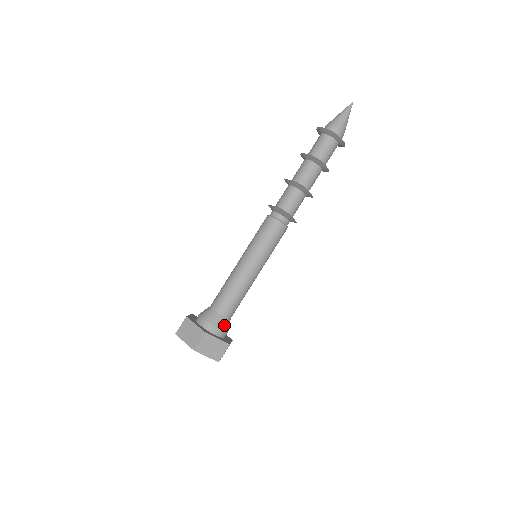
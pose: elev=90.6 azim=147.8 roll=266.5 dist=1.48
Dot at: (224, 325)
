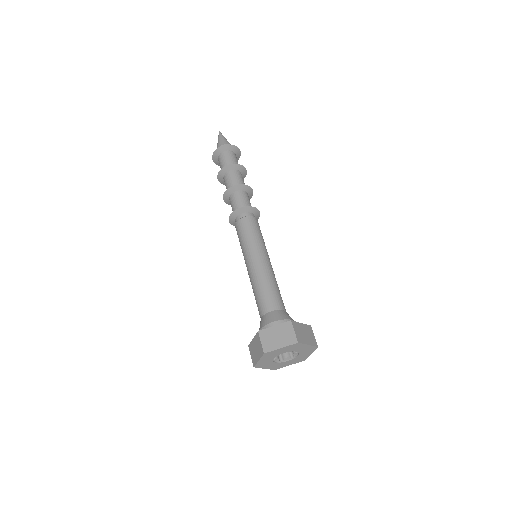
Dot at: (277, 316)
